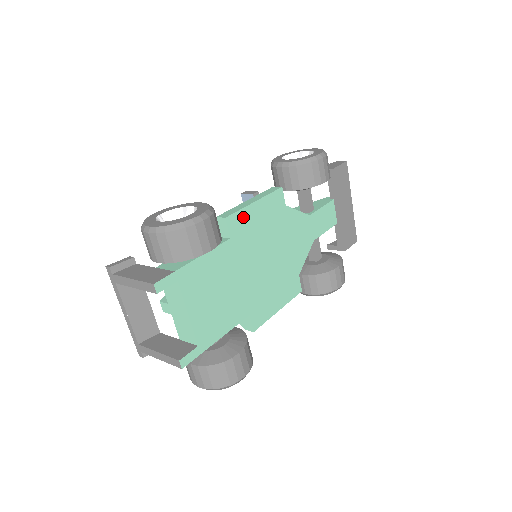
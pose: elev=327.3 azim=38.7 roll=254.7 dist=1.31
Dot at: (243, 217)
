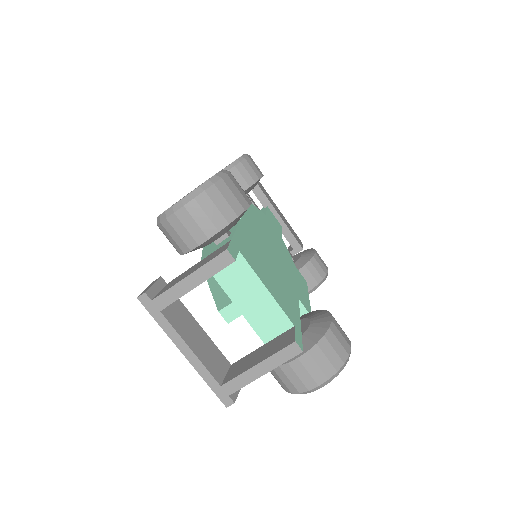
Dot at: occluded
